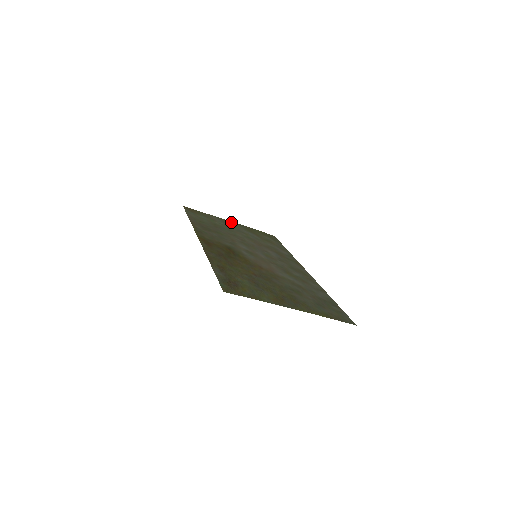
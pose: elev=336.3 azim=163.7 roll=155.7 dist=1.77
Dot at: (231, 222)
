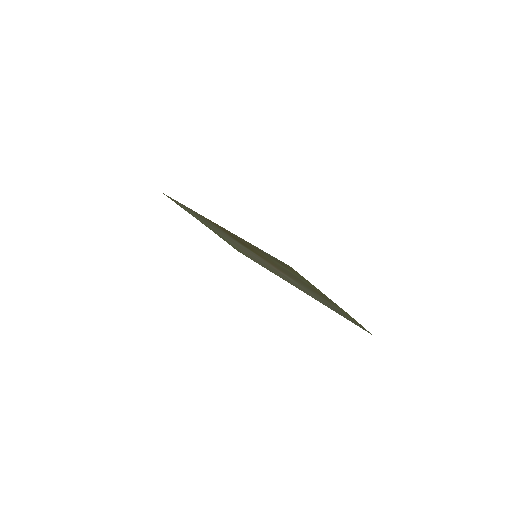
Dot at: (204, 224)
